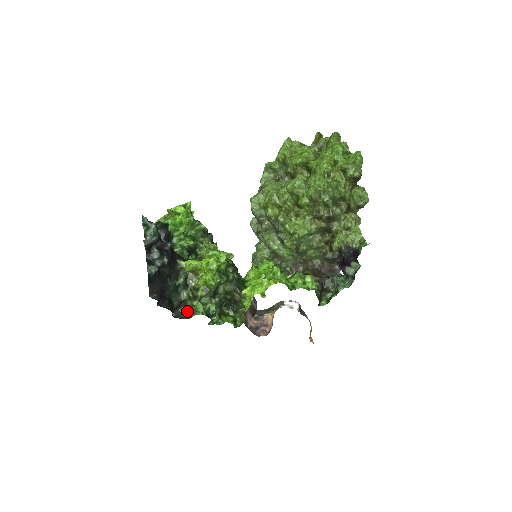
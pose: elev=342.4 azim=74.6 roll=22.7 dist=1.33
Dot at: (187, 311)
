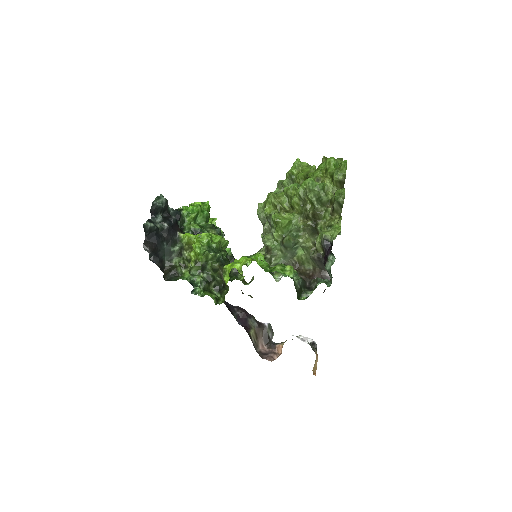
Dot at: (176, 277)
